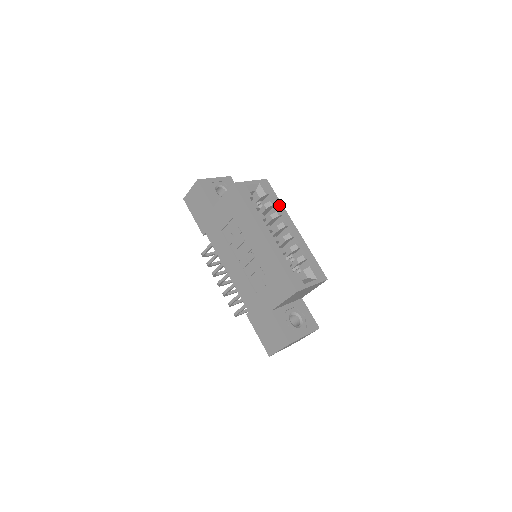
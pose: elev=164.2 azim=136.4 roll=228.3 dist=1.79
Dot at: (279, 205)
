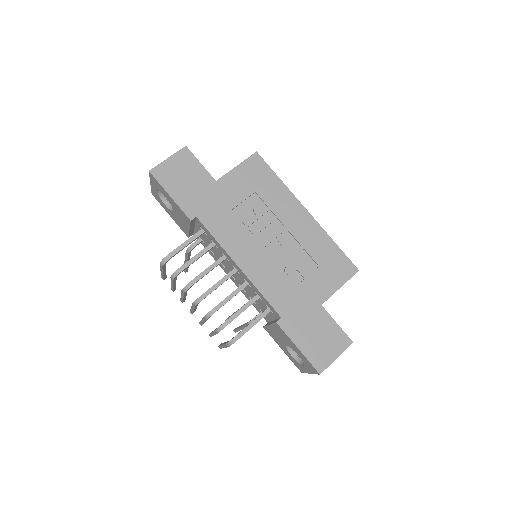
Dot at: occluded
